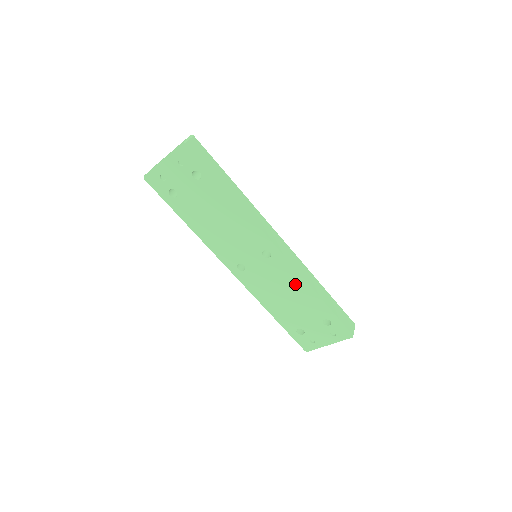
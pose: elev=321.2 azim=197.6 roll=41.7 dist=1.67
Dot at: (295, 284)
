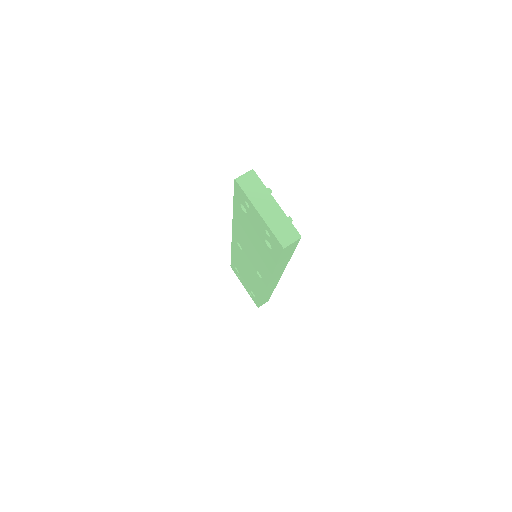
Dot at: (257, 285)
